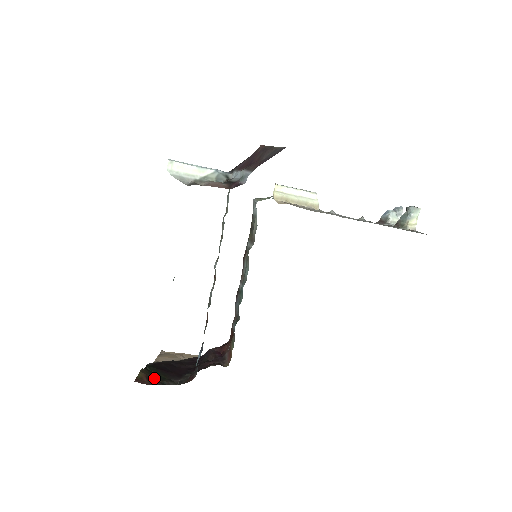
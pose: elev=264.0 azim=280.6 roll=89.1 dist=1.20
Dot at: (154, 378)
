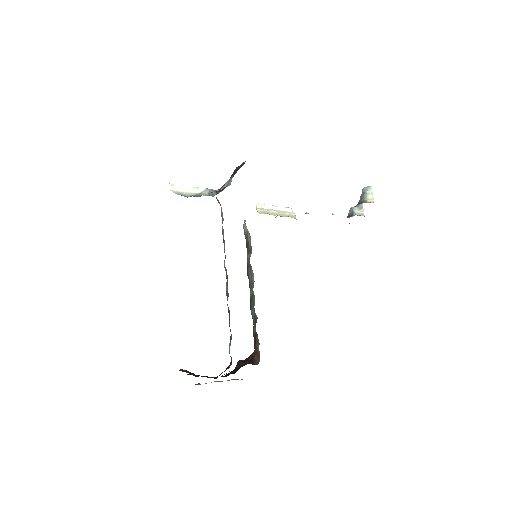
Dot at: occluded
